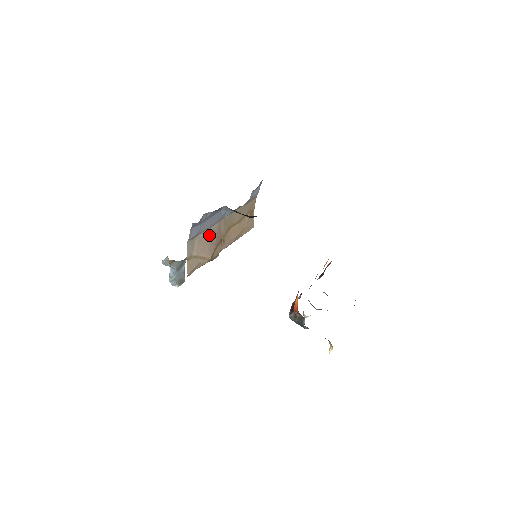
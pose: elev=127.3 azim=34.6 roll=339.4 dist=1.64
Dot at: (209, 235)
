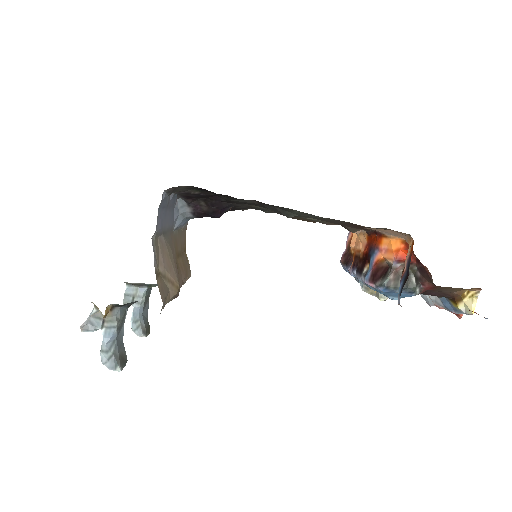
Dot at: (169, 245)
